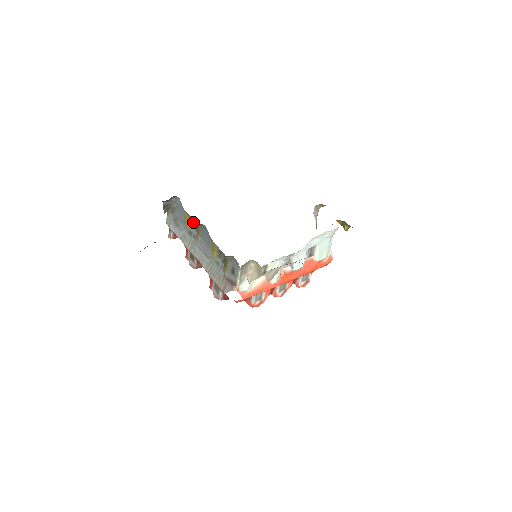
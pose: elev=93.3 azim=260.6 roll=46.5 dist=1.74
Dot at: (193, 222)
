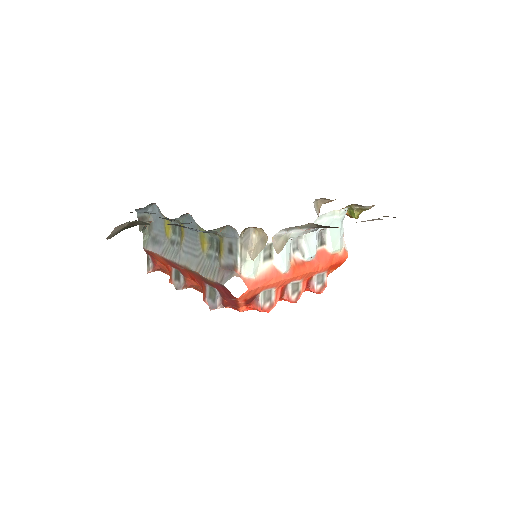
Dot at: (175, 227)
